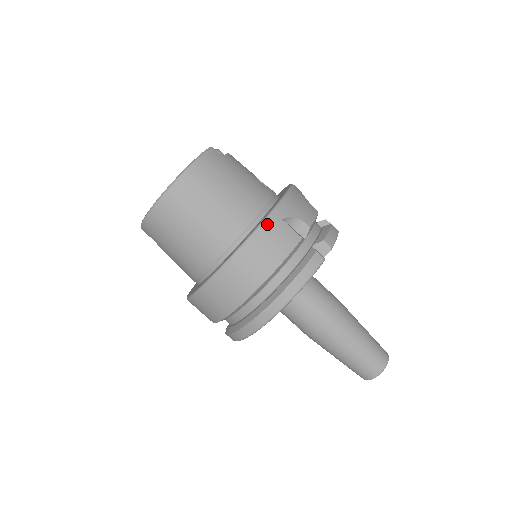
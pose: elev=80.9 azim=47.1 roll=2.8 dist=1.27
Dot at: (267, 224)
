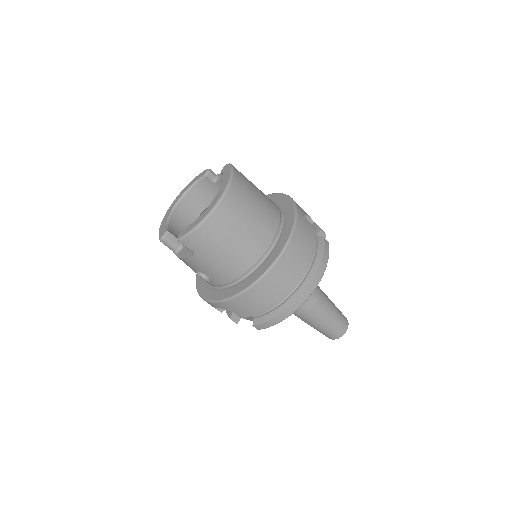
Dot at: (299, 219)
